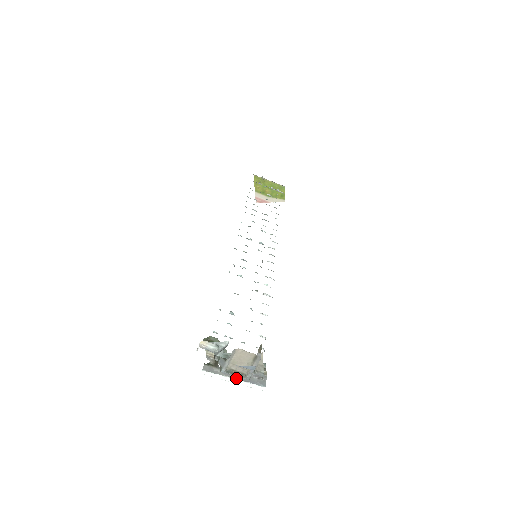
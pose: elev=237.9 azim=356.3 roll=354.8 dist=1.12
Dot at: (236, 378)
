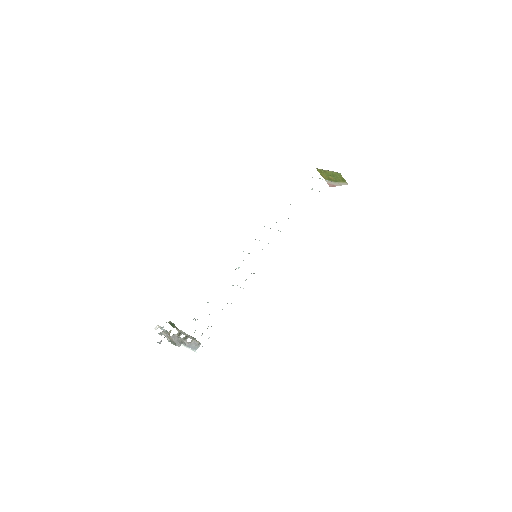
Dot at: (183, 344)
